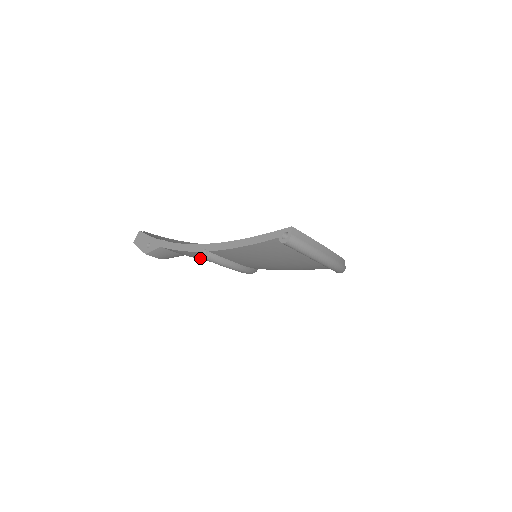
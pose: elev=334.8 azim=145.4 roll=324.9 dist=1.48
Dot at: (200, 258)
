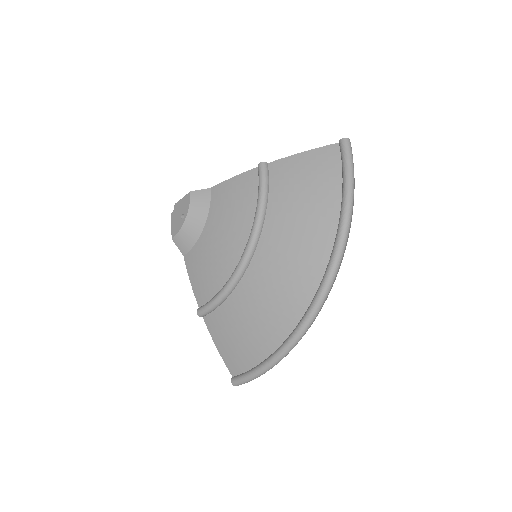
Dot at: (236, 196)
